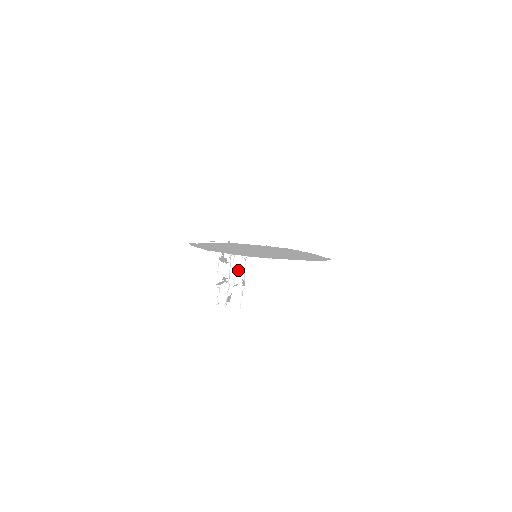
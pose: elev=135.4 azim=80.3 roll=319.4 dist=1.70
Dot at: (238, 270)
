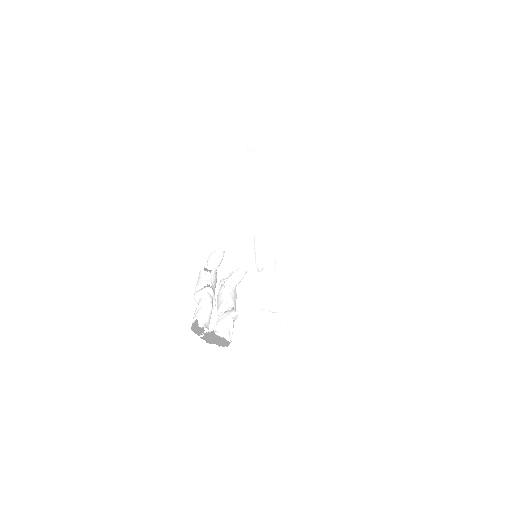
Dot at: (226, 296)
